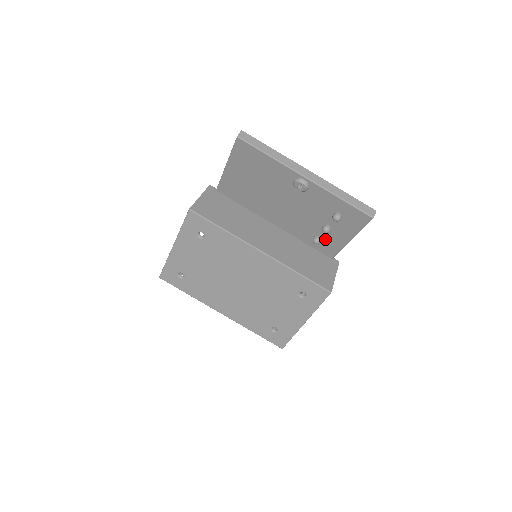
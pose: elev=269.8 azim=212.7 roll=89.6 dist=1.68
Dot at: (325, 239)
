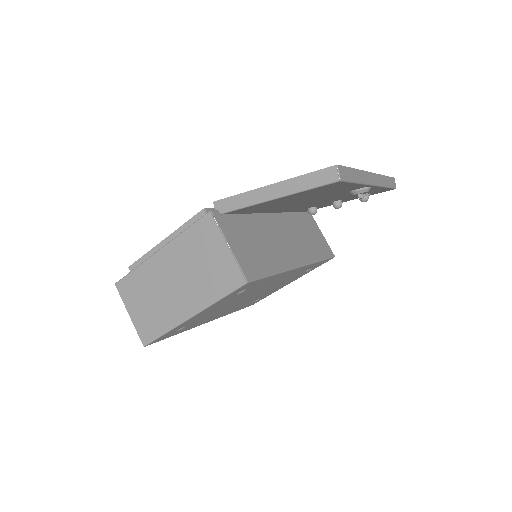
Dot at: occluded
